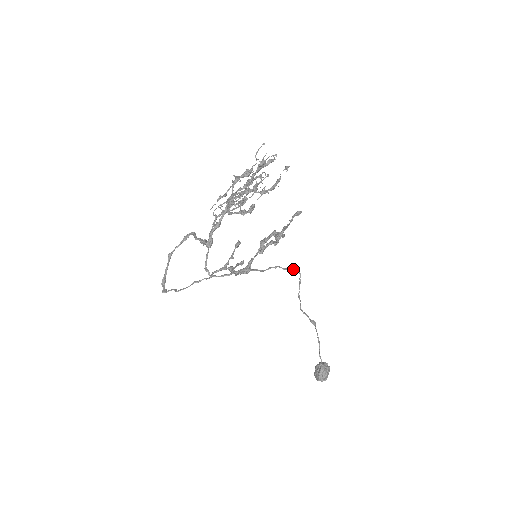
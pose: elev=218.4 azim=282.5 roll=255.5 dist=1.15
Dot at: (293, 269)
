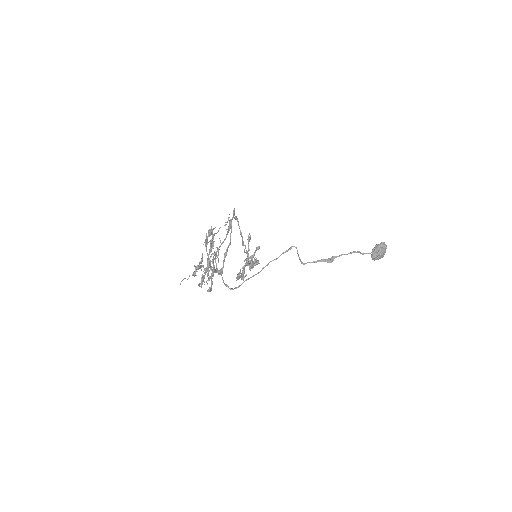
Dot at: (287, 250)
